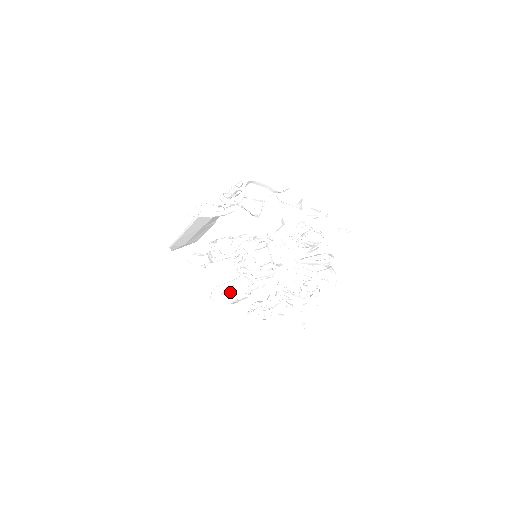
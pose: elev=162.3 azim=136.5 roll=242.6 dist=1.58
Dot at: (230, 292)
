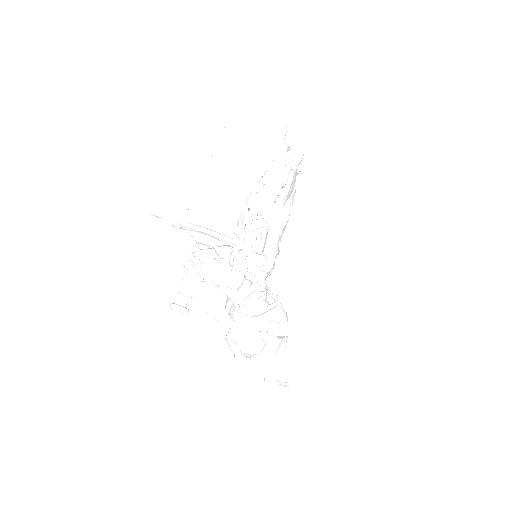
Dot at: occluded
